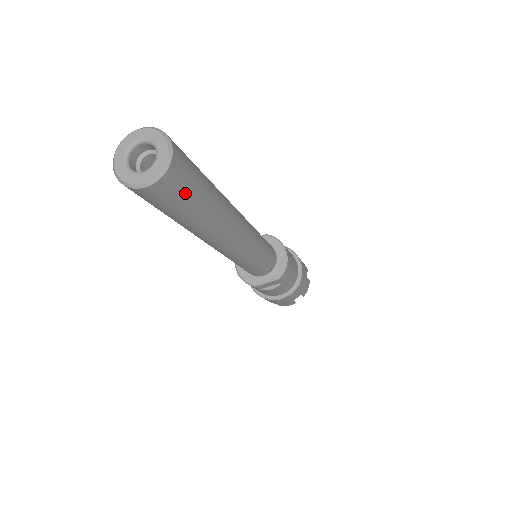
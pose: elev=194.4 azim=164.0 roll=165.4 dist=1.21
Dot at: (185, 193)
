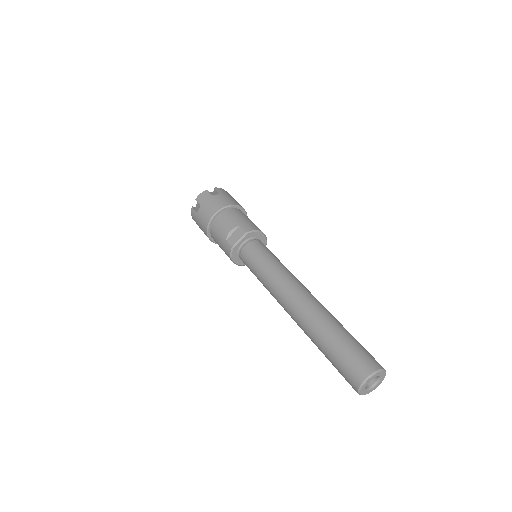
Dot at: occluded
